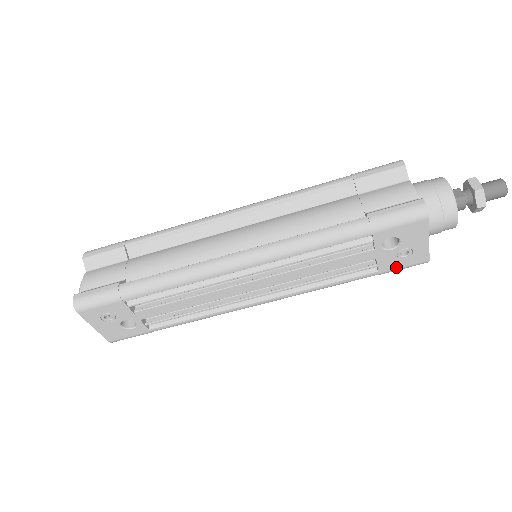
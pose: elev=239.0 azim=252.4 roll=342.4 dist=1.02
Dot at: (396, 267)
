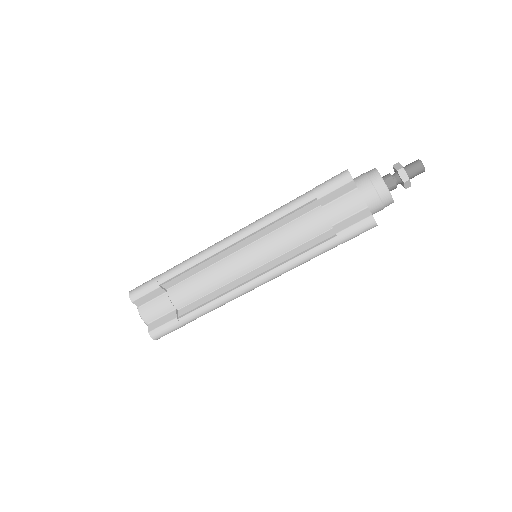
Dot at: occluded
